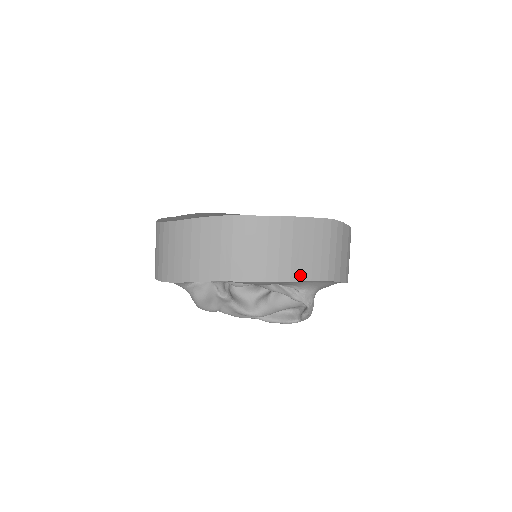
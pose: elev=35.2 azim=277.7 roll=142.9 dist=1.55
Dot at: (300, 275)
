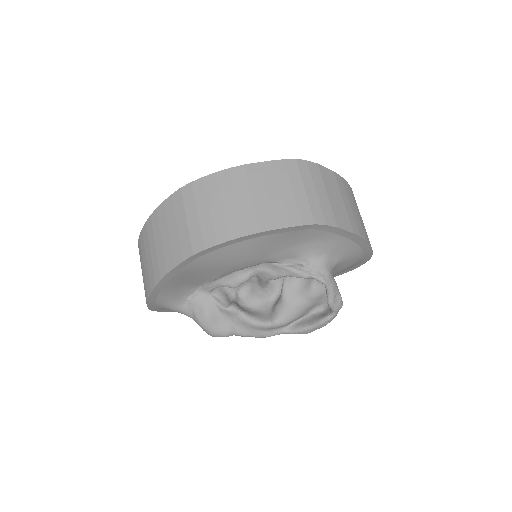
Dot at: (272, 223)
